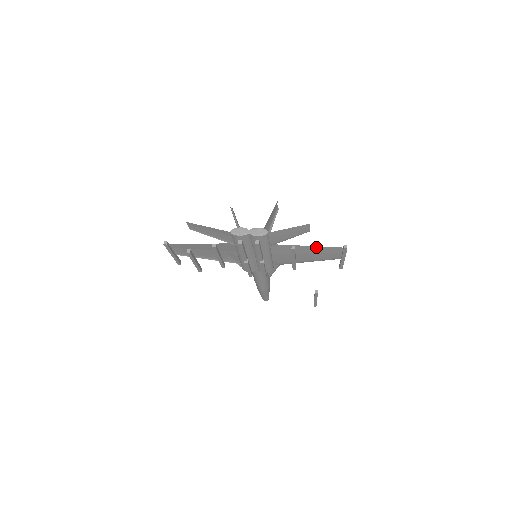
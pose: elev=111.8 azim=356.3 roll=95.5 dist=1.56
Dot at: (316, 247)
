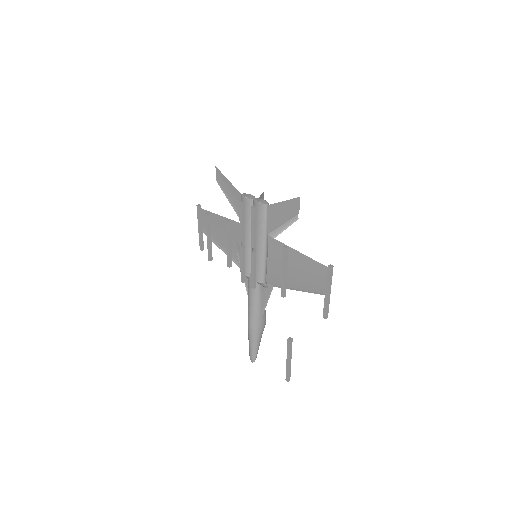
Dot at: (305, 257)
